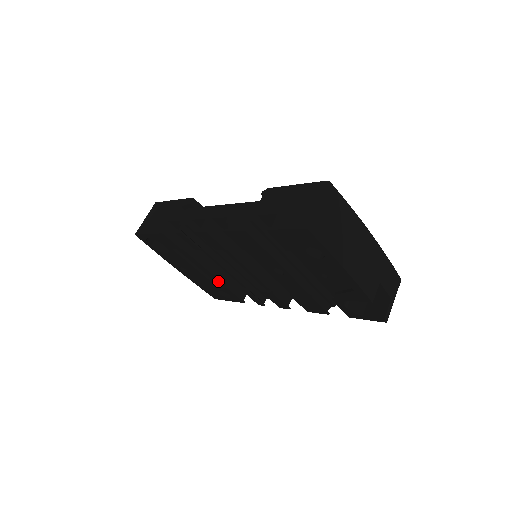
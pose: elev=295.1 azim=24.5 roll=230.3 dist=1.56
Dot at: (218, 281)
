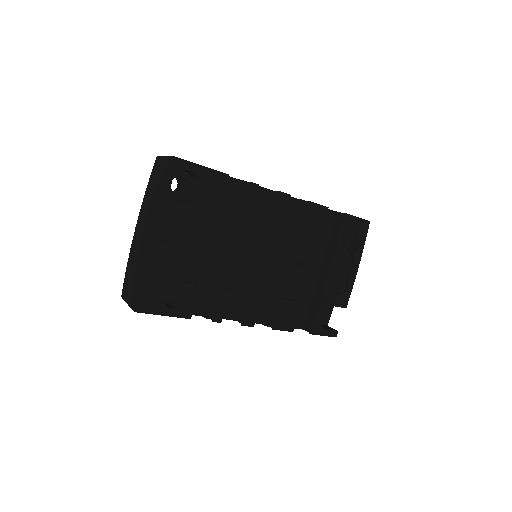
Dot at: (192, 273)
